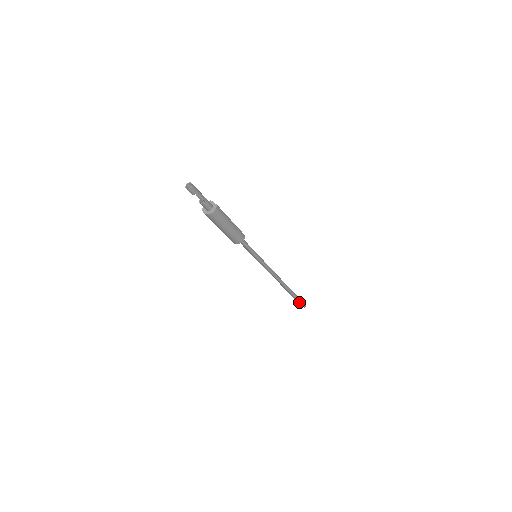
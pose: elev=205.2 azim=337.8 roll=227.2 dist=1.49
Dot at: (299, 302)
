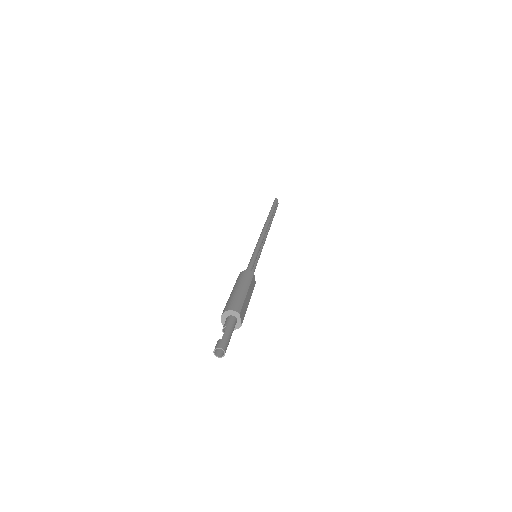
Dot at: occluded
